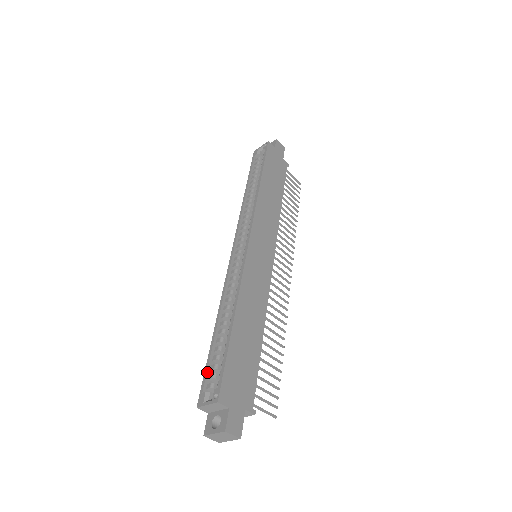
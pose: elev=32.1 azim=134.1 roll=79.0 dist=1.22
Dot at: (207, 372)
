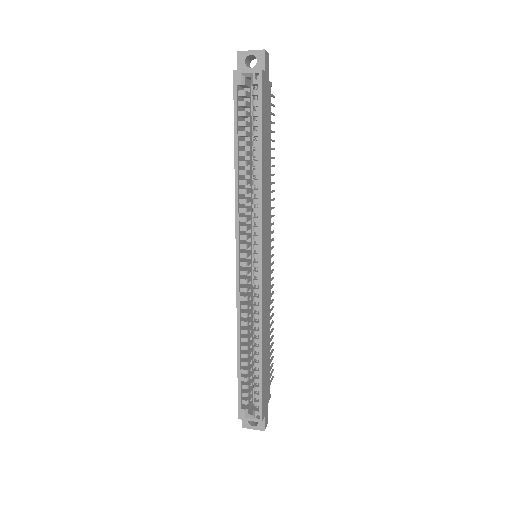
Dot at: (241, 393)
